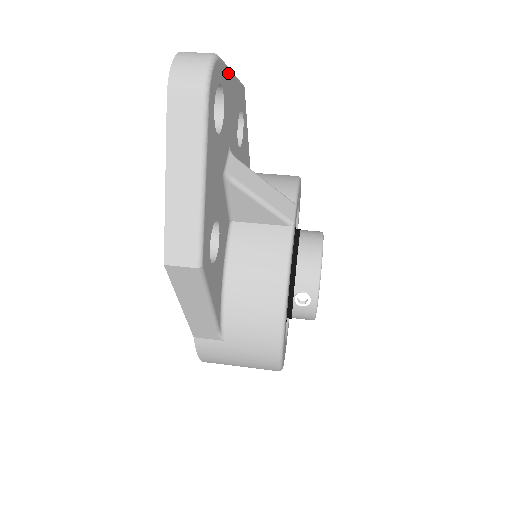
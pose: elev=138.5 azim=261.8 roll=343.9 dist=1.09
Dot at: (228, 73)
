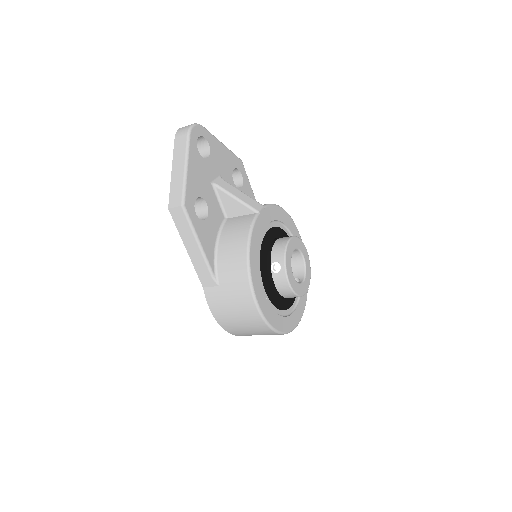
Dot at: (215, 139)
